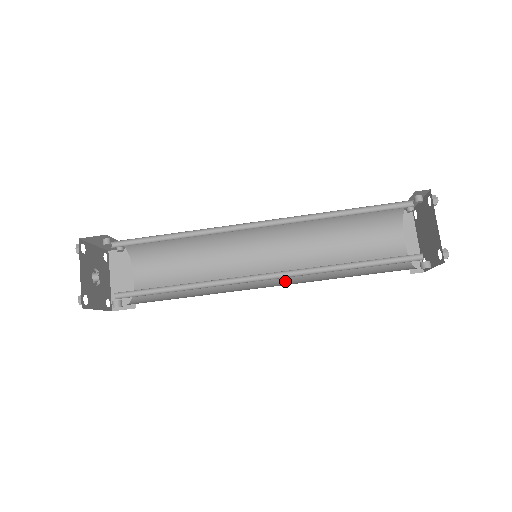
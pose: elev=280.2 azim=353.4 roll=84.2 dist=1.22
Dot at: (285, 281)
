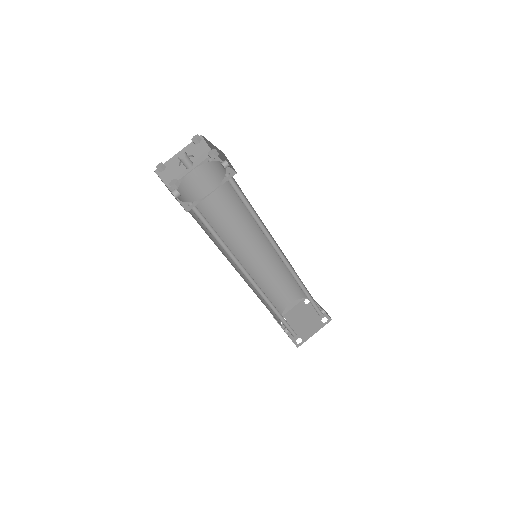
Dot at: occluded
